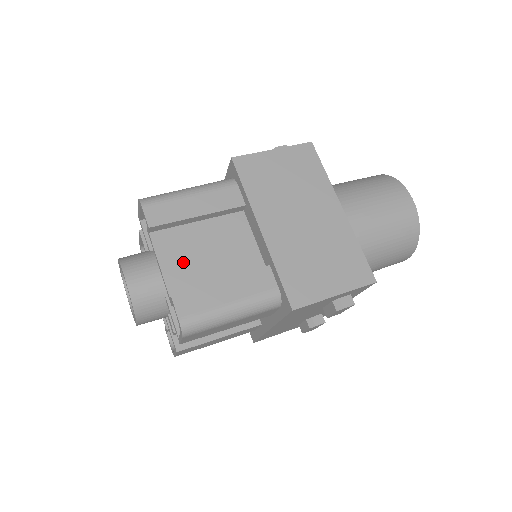
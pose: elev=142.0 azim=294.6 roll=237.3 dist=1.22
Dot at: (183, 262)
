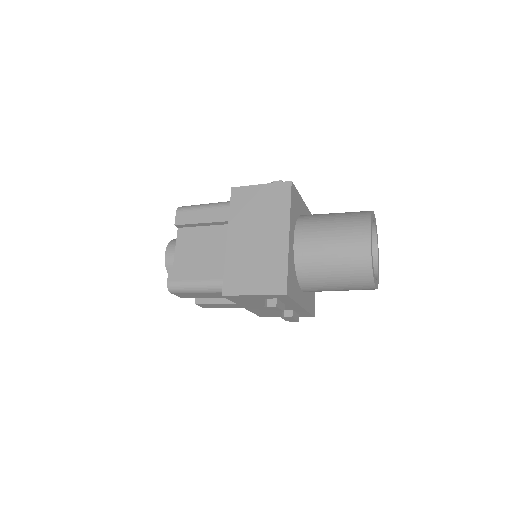
Dot at: (187, 249)
